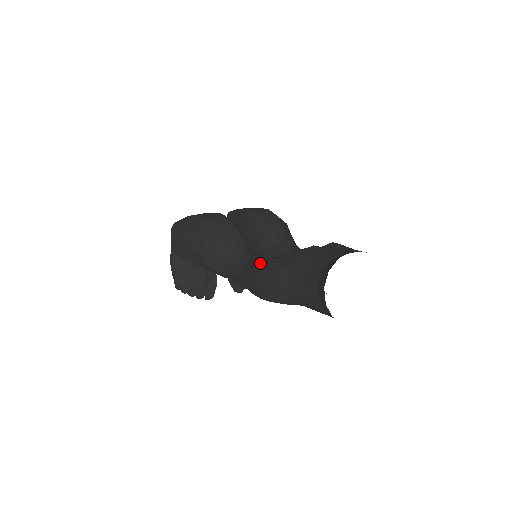
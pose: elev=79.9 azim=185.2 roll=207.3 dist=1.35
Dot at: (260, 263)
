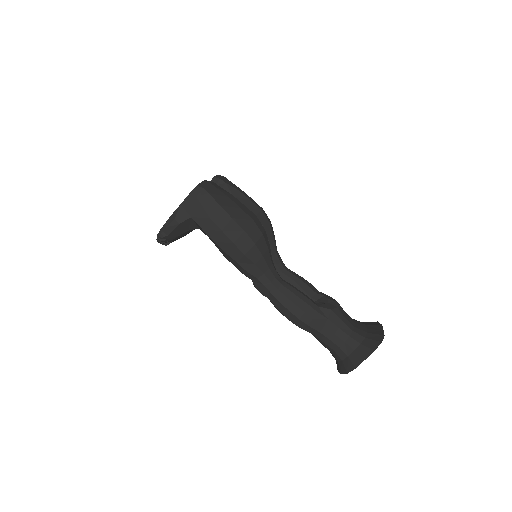
Dot at: (303, 300)
